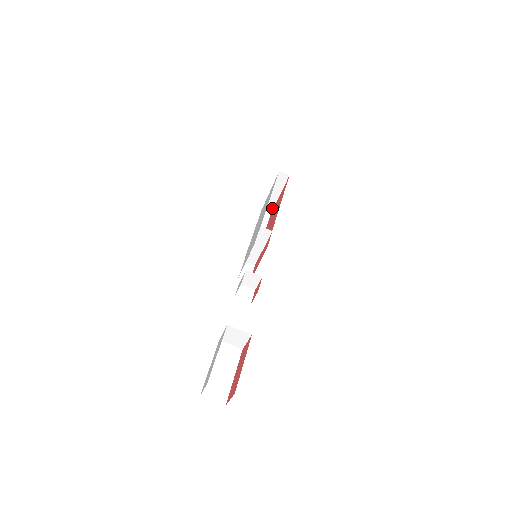
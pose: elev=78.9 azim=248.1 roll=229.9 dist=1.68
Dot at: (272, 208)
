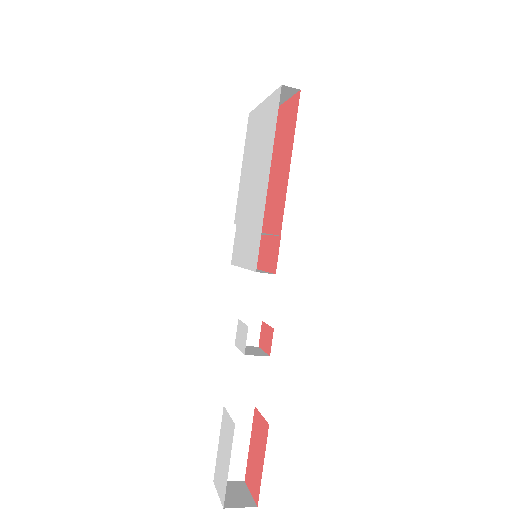
Dot at: occluded
